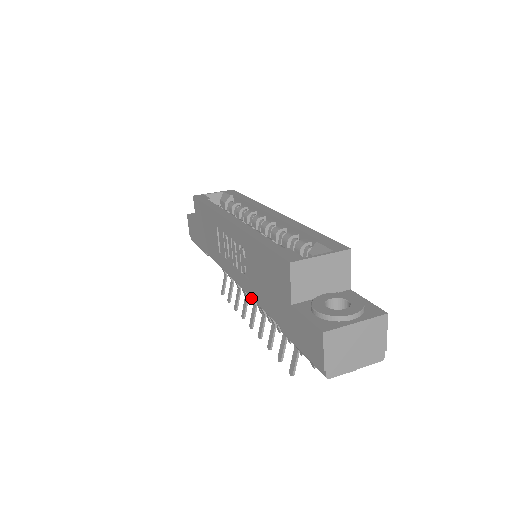
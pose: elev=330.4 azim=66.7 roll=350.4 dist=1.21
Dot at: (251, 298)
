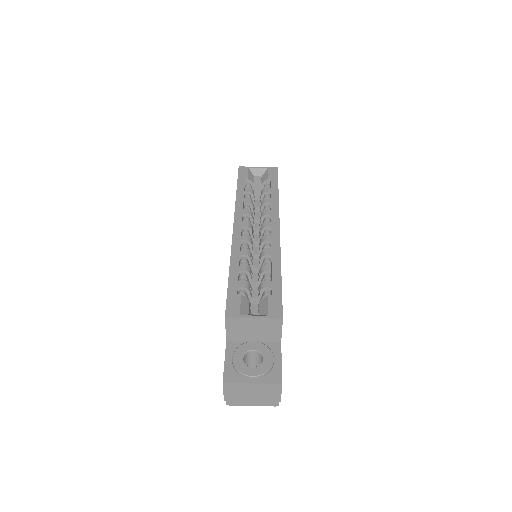
Dot at: occluded
